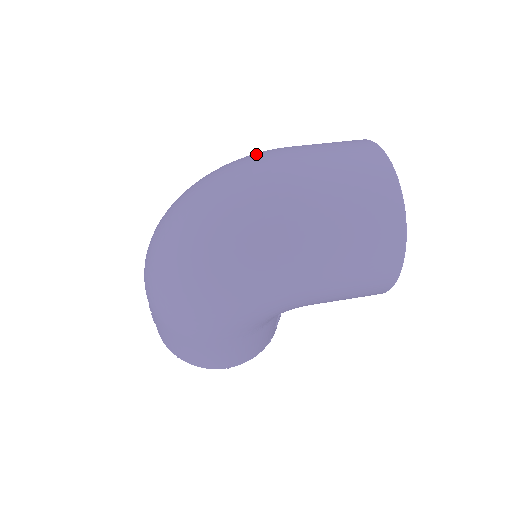
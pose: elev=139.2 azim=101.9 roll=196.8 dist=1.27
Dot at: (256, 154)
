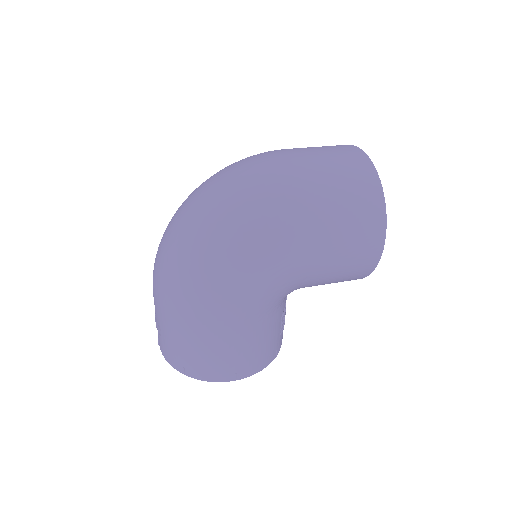
Dot at: occluded
